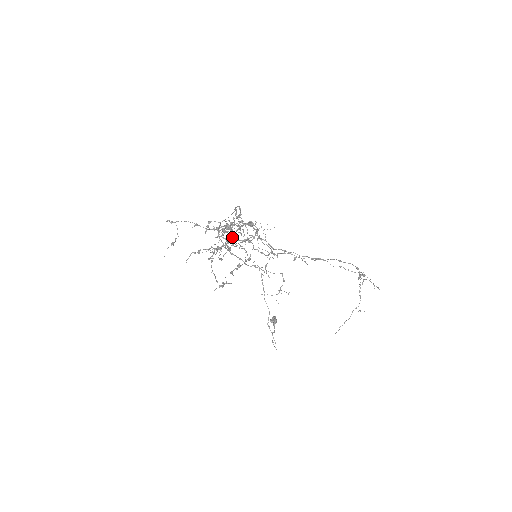
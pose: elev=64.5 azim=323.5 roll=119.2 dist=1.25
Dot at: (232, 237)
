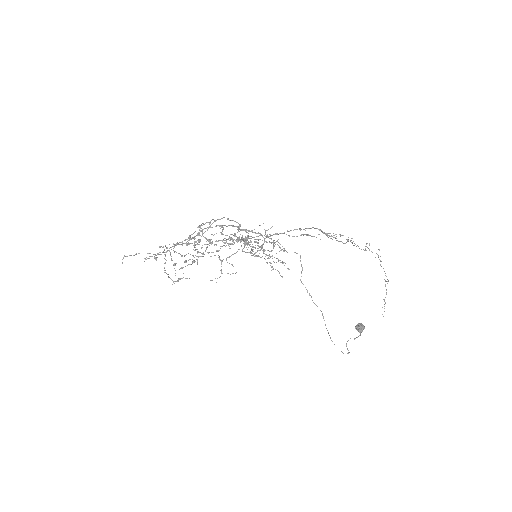
Dot at: (188, 240)
